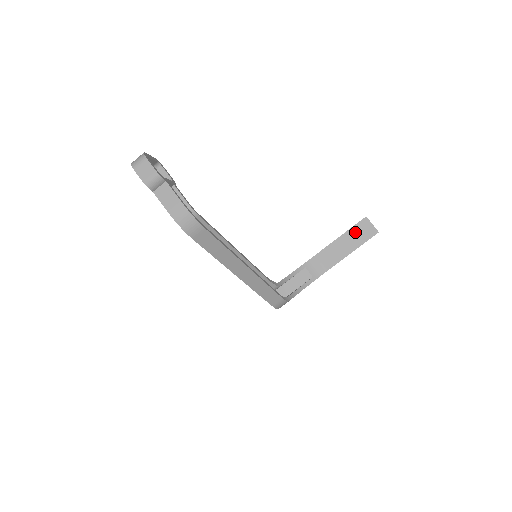
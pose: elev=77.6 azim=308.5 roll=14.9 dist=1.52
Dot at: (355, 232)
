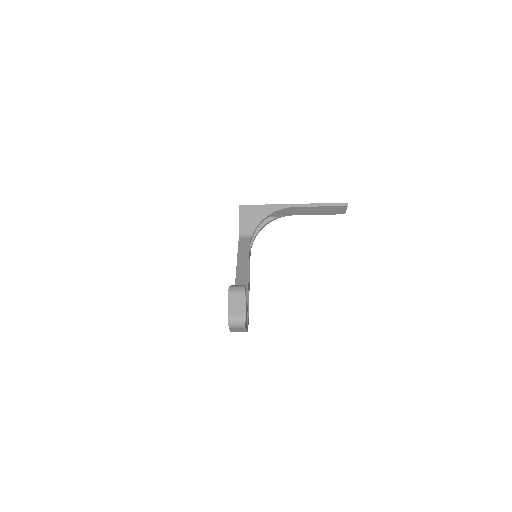
Dot at: (331, 209)
